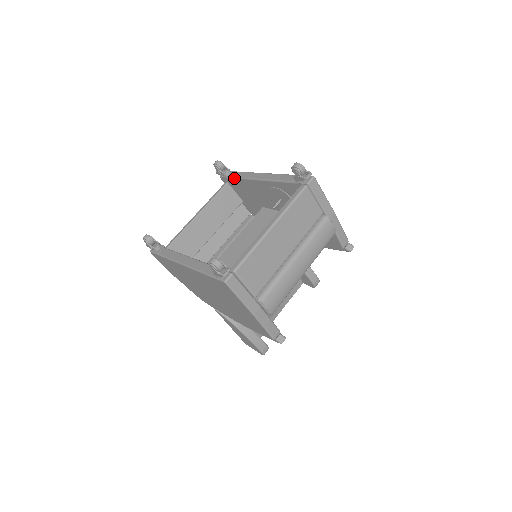
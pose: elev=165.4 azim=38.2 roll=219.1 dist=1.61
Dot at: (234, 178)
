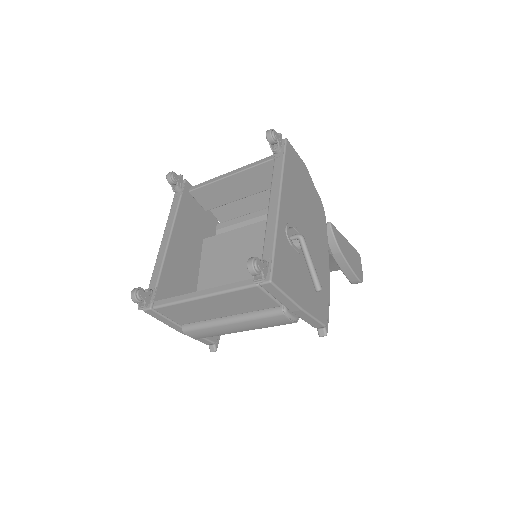
Dot at: (273, 166)
